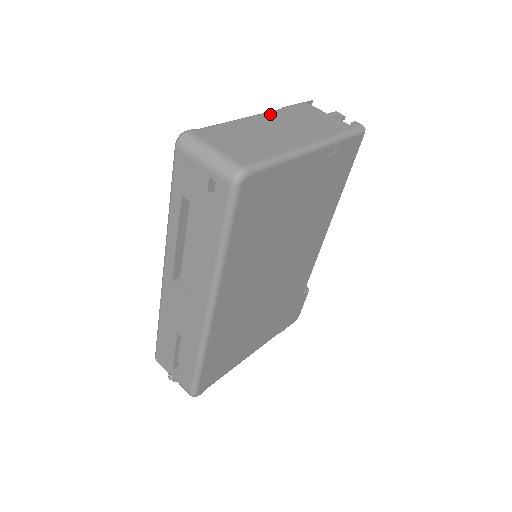
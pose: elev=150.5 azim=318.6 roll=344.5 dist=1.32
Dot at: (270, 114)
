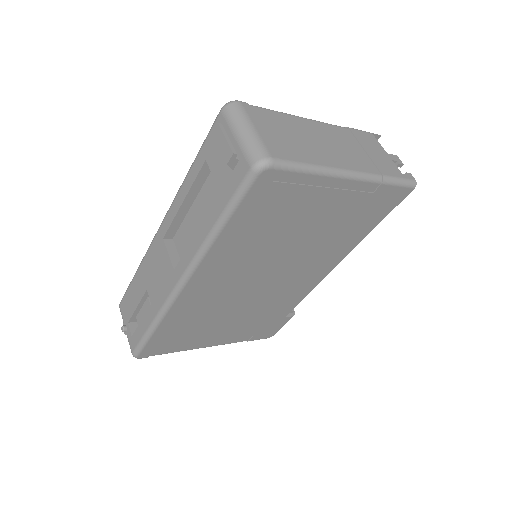
Dot at: (330, 126)
